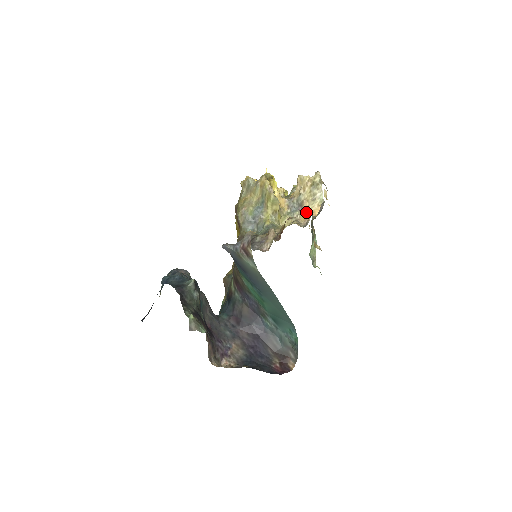
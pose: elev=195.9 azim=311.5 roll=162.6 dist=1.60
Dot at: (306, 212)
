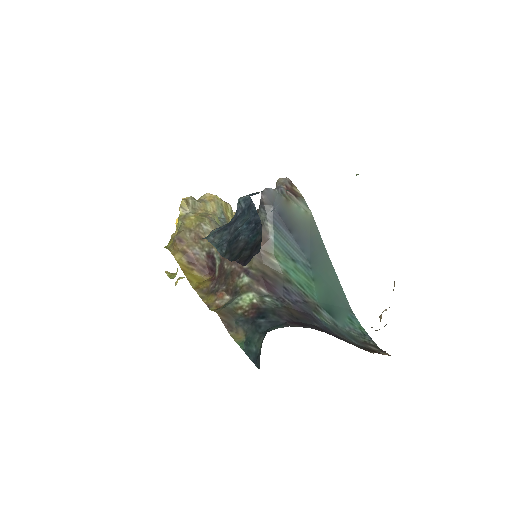
Dot at: occluded
